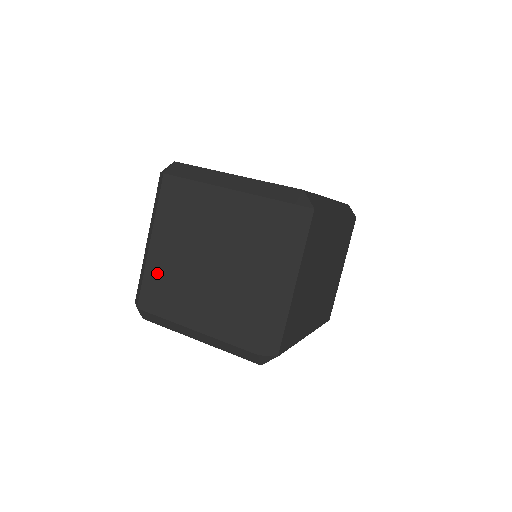
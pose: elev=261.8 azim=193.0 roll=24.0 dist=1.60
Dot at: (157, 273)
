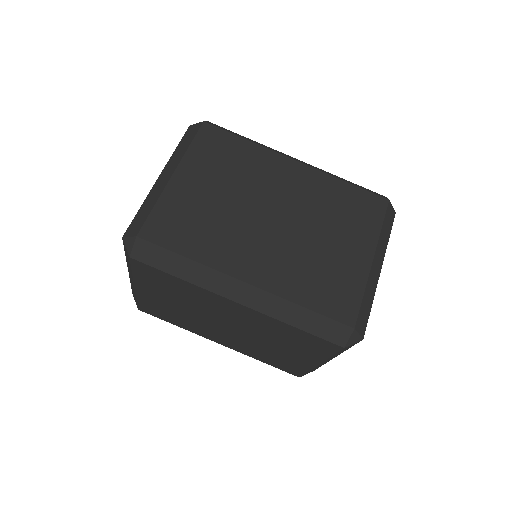
Dot at: occluded
